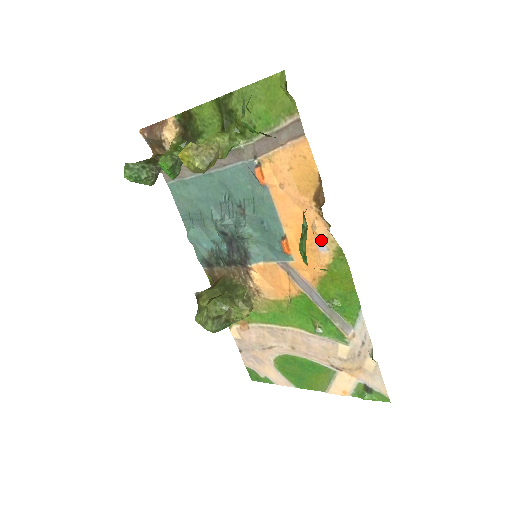
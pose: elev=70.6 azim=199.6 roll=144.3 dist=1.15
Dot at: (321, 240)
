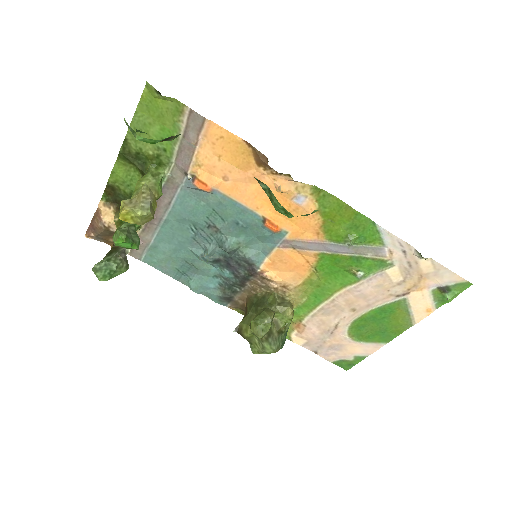
Dot at: (293, 194)
